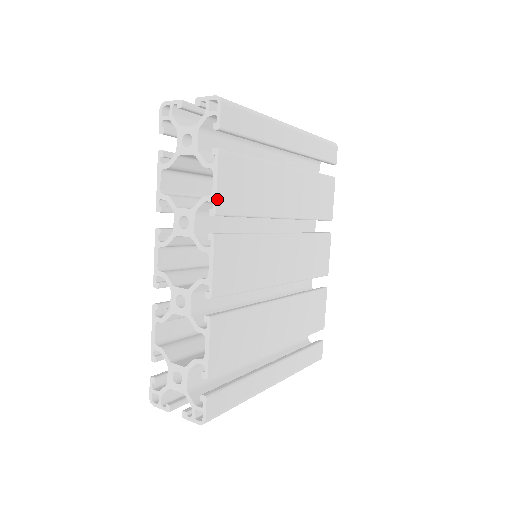
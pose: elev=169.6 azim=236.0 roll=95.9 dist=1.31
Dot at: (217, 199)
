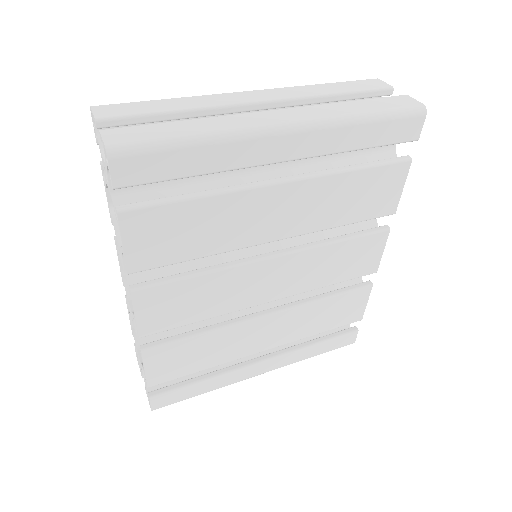
Dot at: (127, 260)
